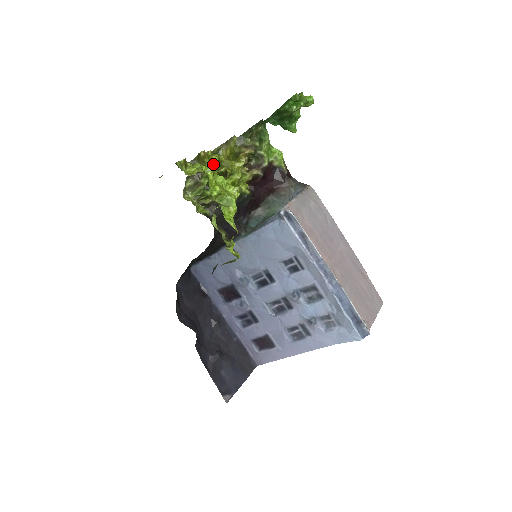
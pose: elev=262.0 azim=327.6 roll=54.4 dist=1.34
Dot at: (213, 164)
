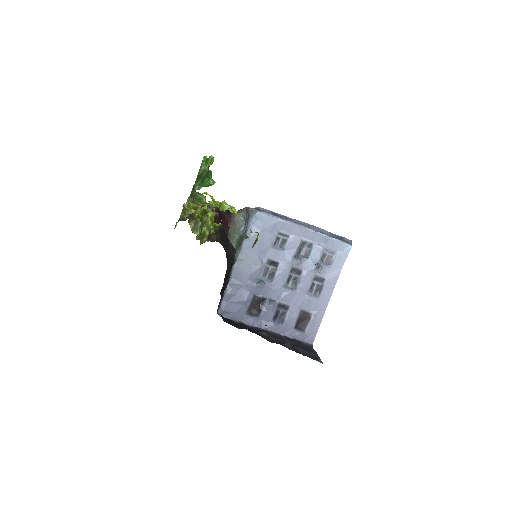
Dot at: occluded
